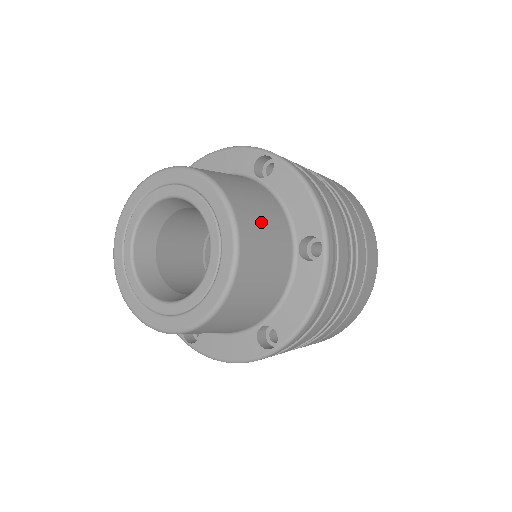
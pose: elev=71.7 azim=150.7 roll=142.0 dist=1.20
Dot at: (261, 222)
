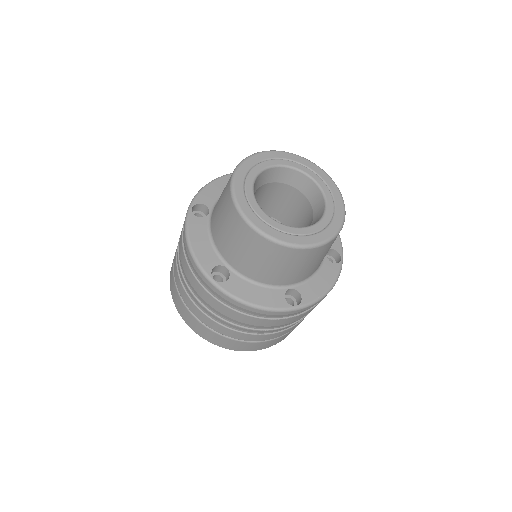
Dot at: occluded
